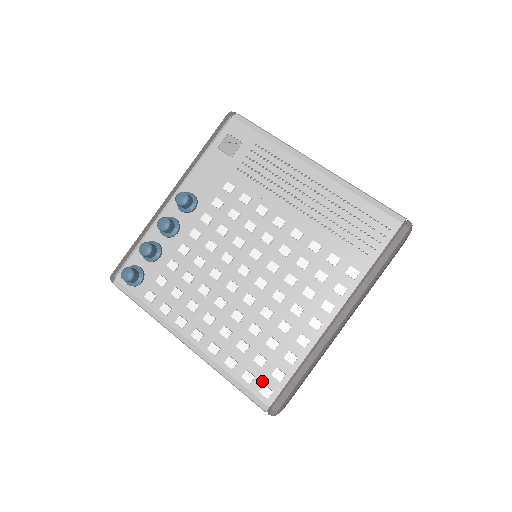
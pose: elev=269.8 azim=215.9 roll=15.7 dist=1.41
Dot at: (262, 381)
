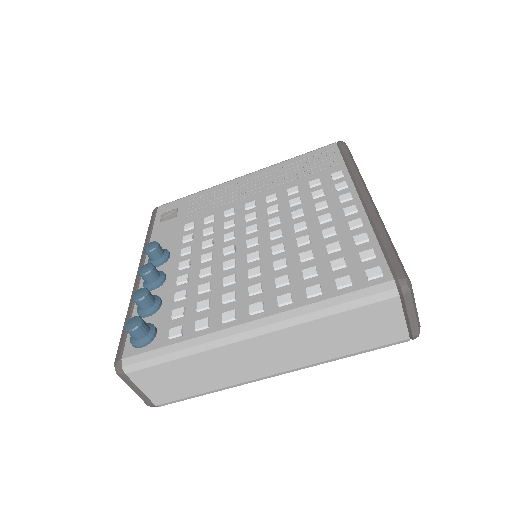
Dot at: (360, 273)
